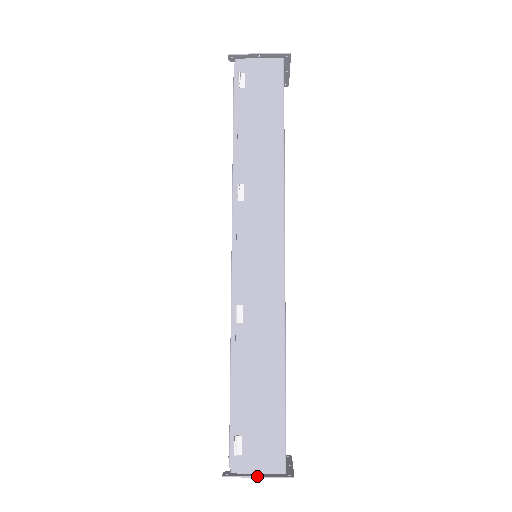
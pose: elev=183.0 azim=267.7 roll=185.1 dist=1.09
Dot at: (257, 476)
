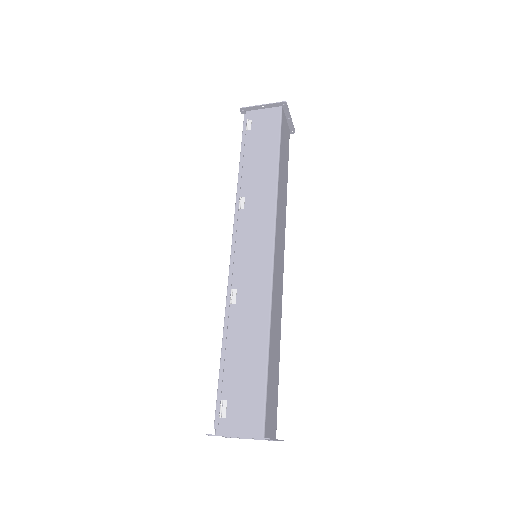
Dot at: (236, 436)
